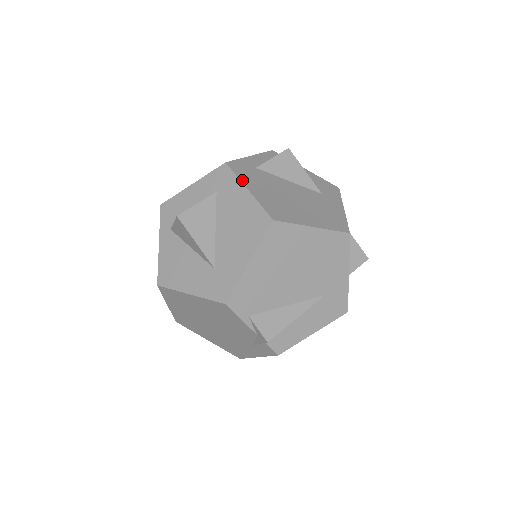
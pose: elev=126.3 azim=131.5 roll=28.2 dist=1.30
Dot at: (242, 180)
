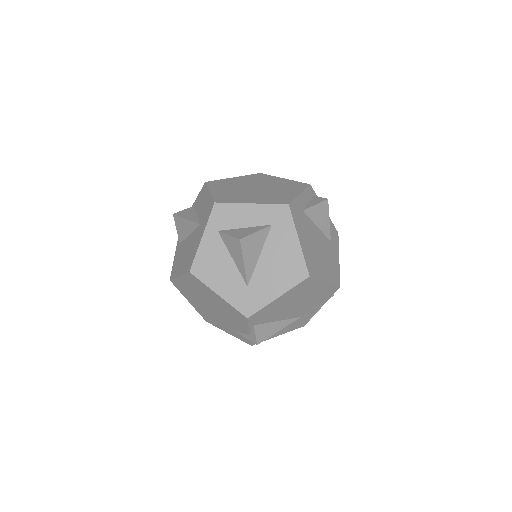
Dot at: (297, 228)
